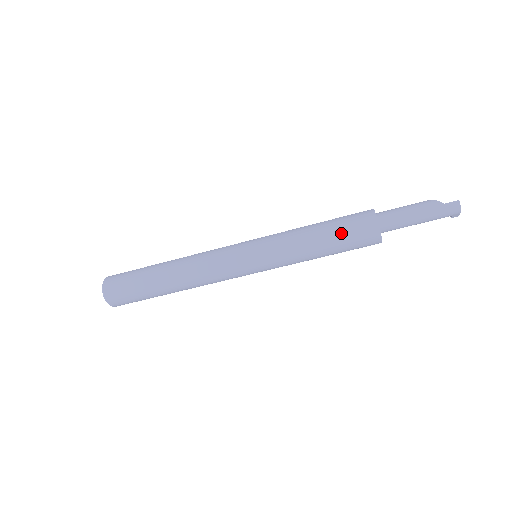
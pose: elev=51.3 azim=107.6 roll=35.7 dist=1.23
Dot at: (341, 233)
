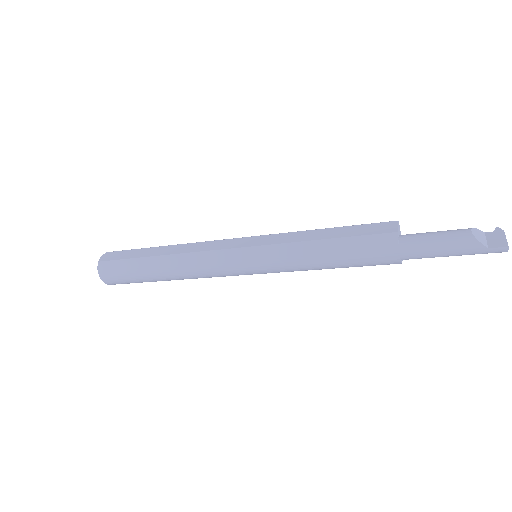
Dot at: (354, 262)
